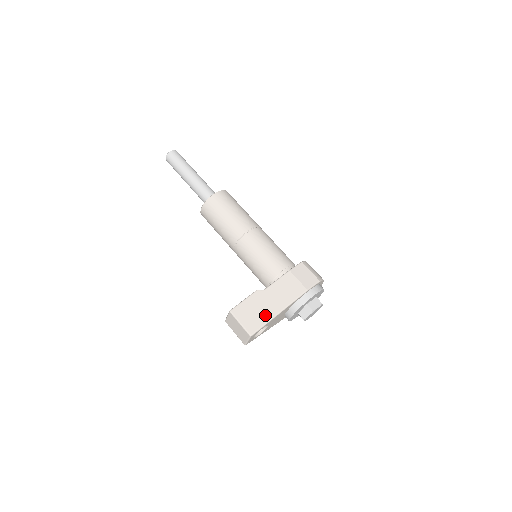
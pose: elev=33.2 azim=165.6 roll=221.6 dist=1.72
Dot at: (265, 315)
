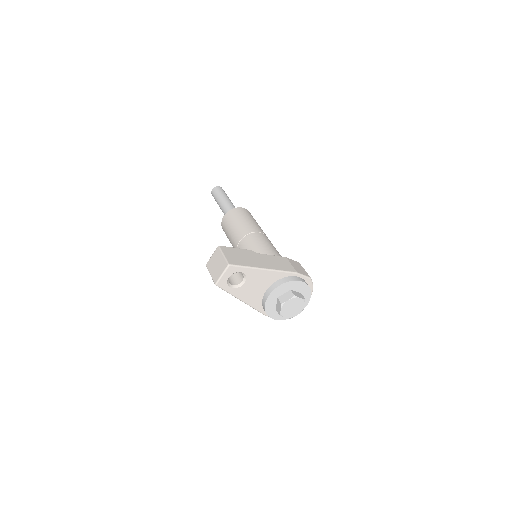
Dot at: (250, 263)
